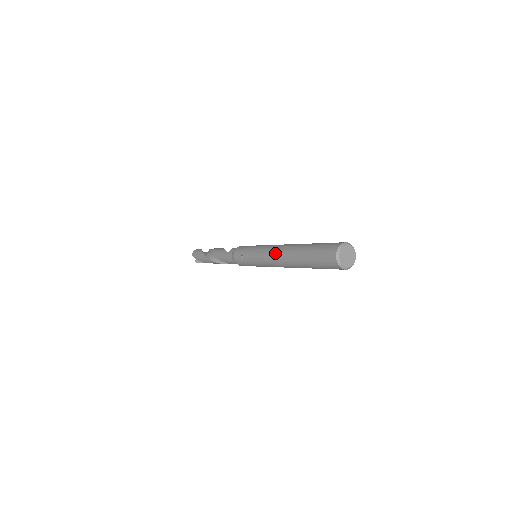
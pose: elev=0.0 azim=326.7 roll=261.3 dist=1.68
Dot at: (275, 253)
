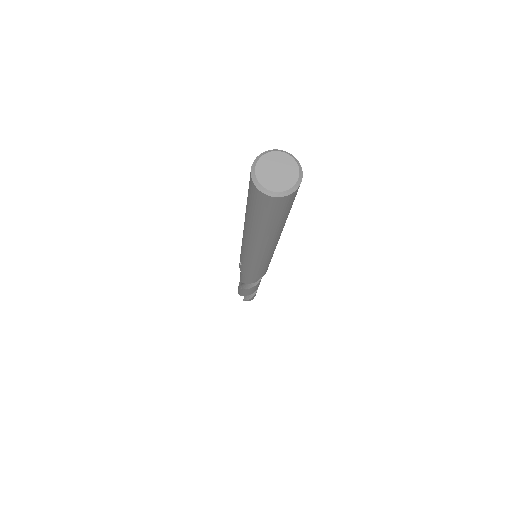
Dot at: occluded
